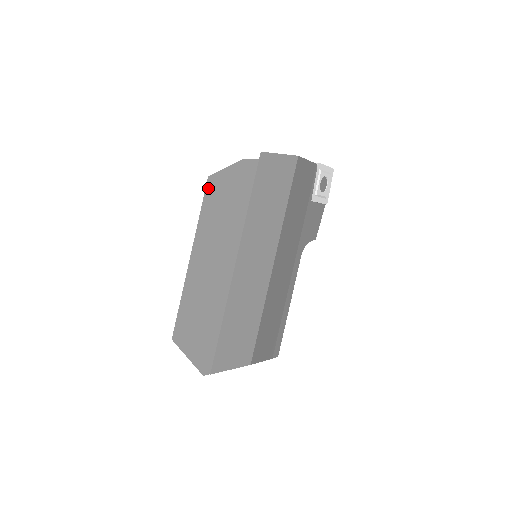
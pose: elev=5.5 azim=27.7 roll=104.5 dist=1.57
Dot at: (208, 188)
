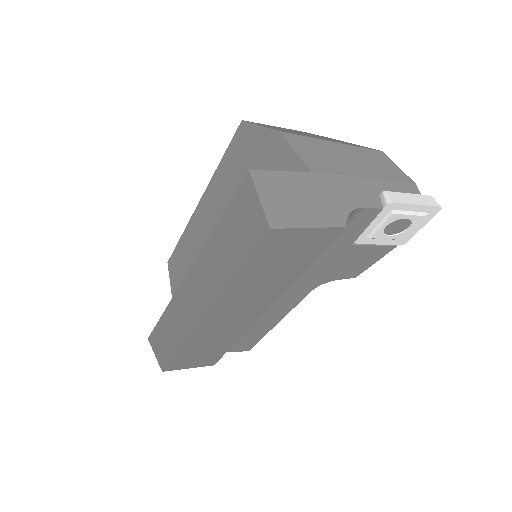
Dot at: (236, 137)
